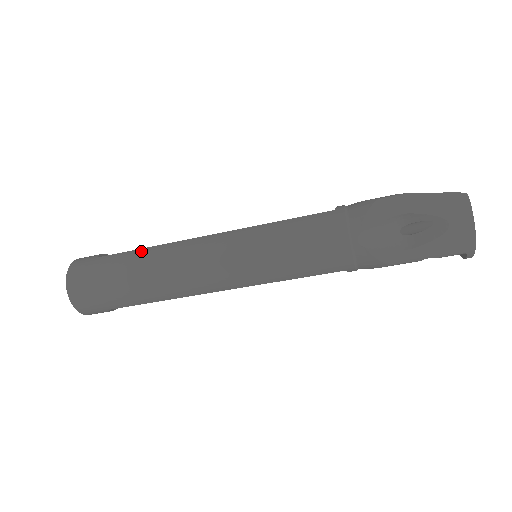
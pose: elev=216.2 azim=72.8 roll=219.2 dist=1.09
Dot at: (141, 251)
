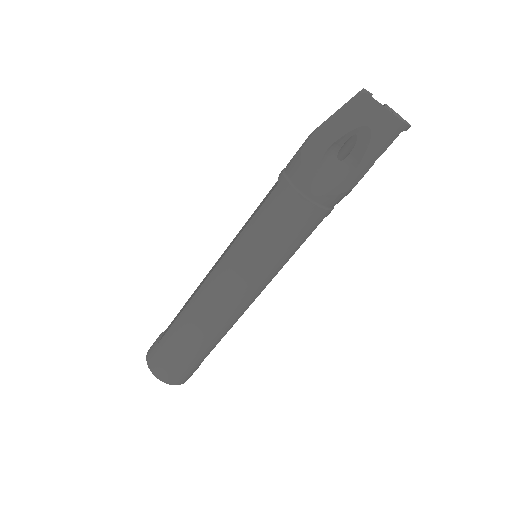
Dot at: (180, 319)
